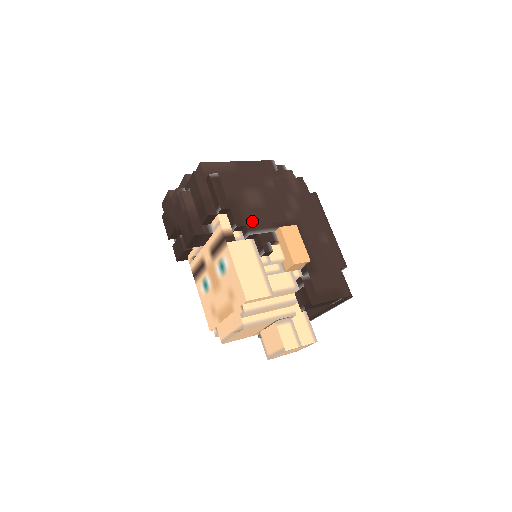
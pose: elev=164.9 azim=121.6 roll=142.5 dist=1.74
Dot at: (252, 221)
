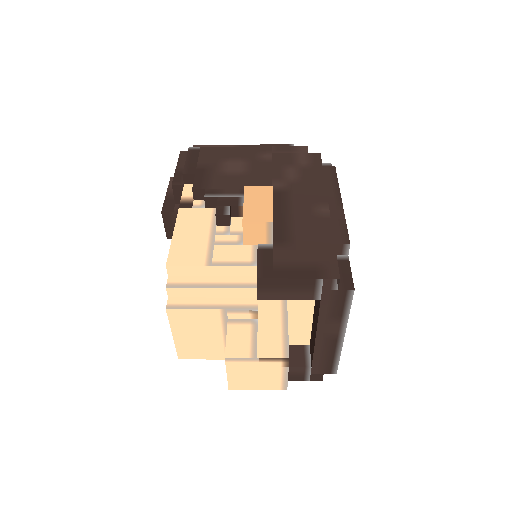
Dot at: (217, 186)
